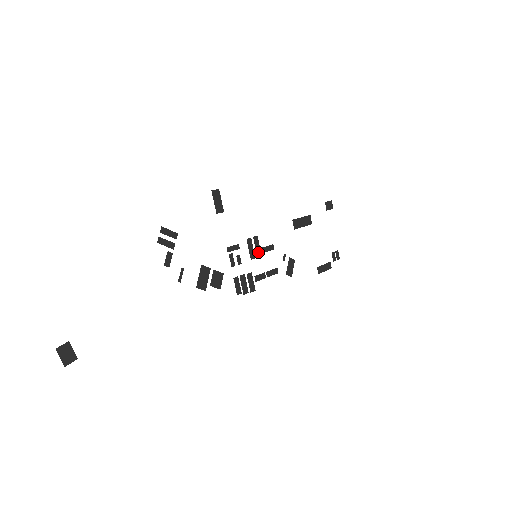
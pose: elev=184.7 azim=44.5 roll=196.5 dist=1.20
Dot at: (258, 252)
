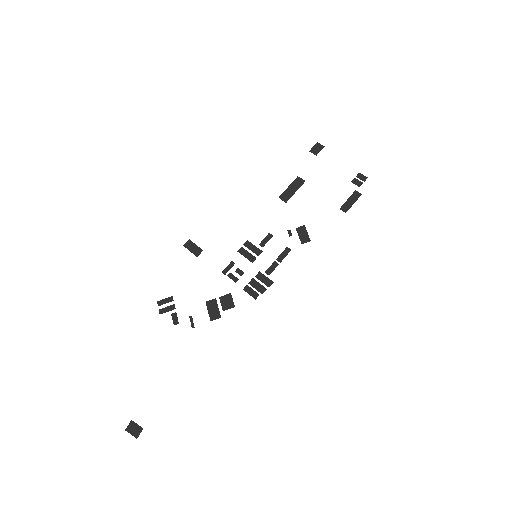
Dot at: (256, 251)
